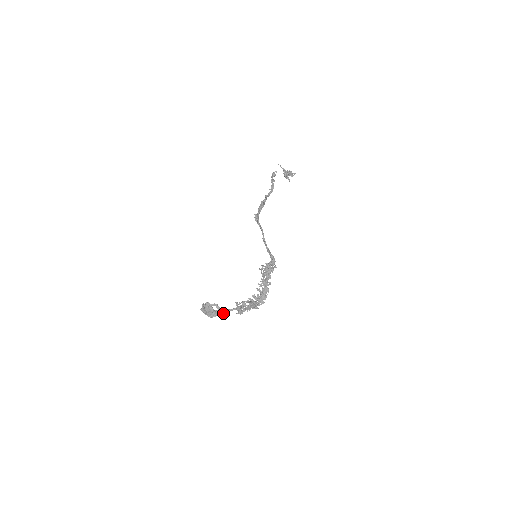
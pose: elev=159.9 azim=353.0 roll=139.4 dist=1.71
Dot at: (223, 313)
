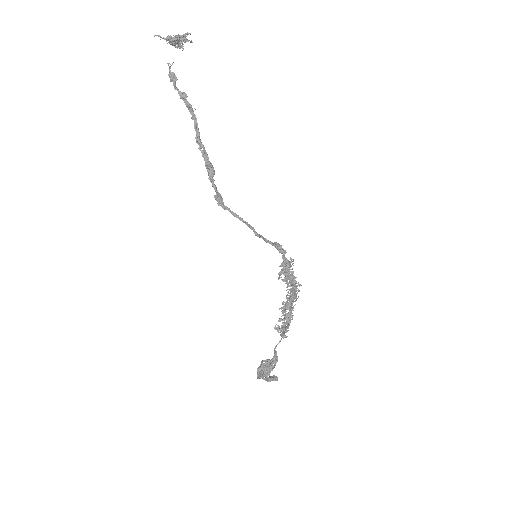
Dot at: (275, 355)
